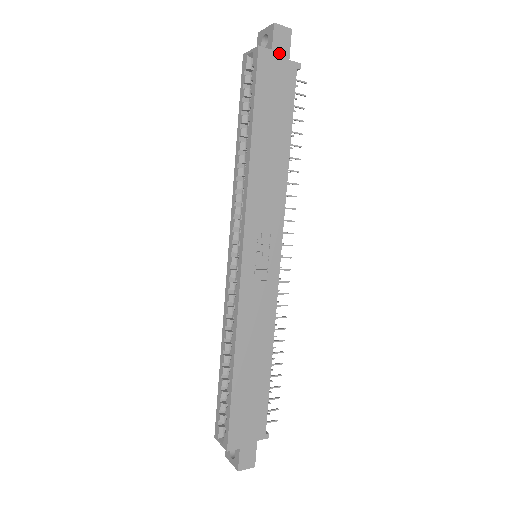
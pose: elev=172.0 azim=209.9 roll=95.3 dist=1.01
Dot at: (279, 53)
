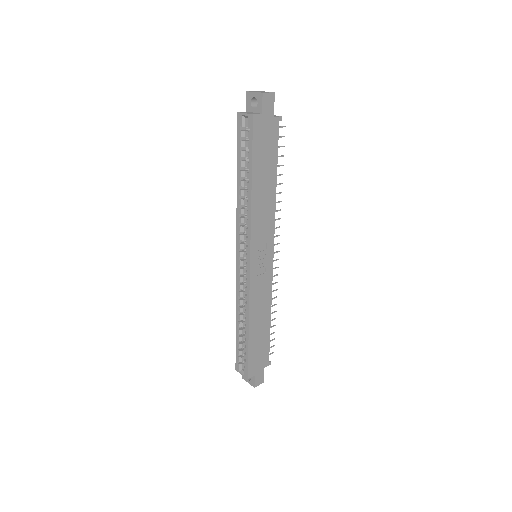
Dot at: (267, 114)
